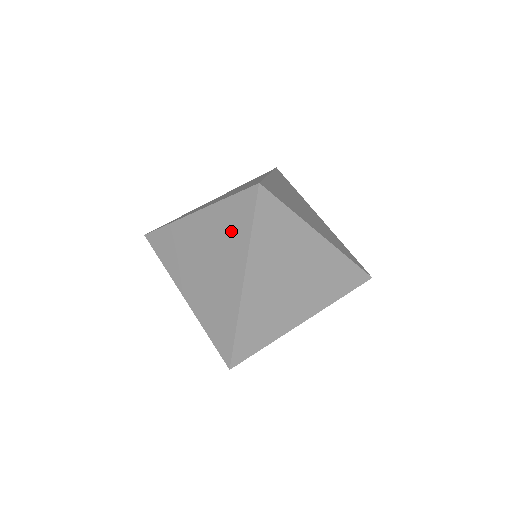
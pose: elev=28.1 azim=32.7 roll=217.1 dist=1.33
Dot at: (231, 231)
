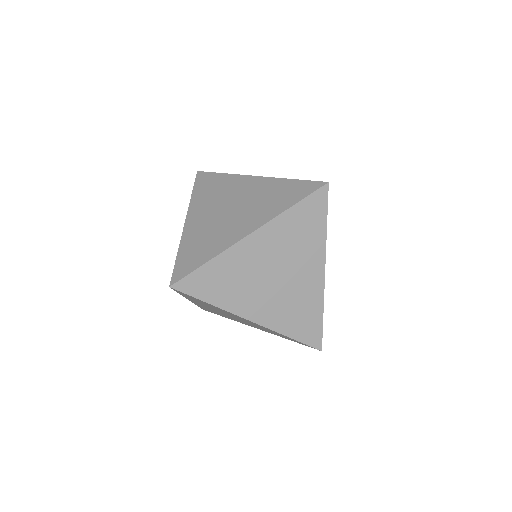
Dot at: (304, 234)
